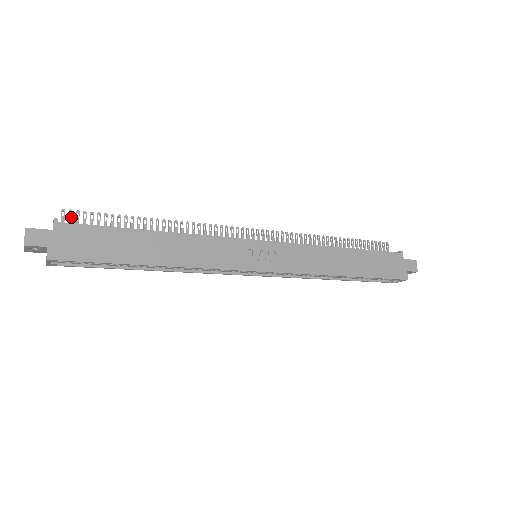
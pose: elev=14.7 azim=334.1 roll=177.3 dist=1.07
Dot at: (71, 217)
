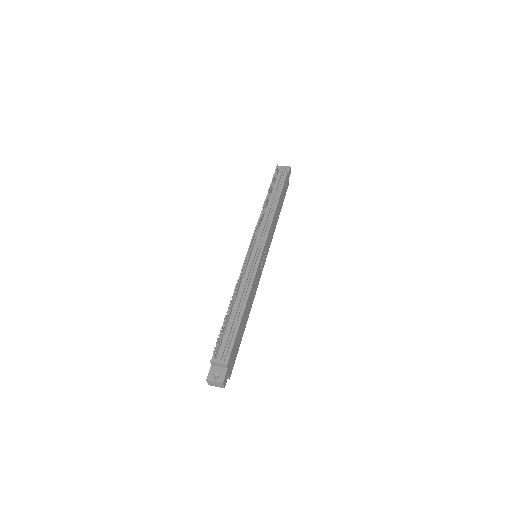
Dot at: occluded
